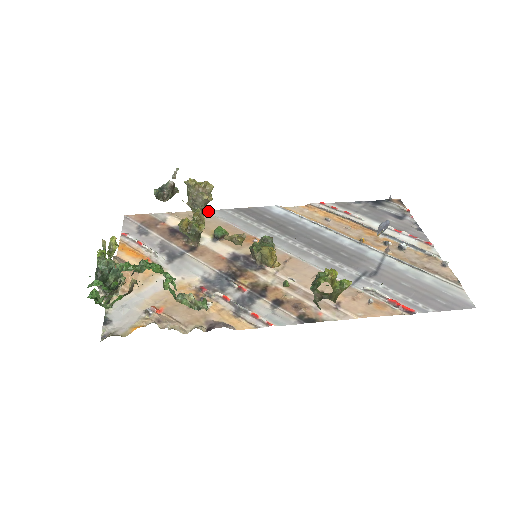
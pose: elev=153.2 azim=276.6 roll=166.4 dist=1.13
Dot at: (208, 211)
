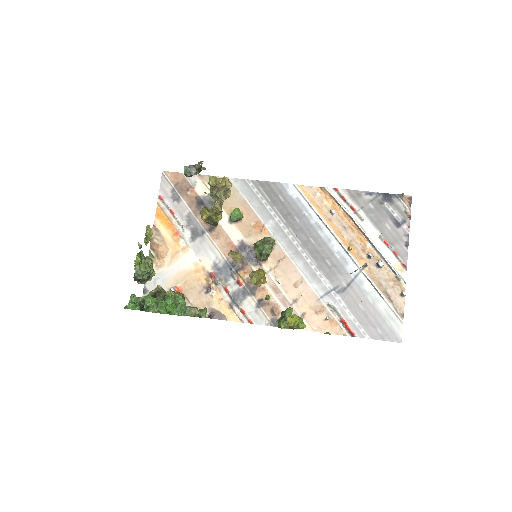
Dot at: (232, 179)
